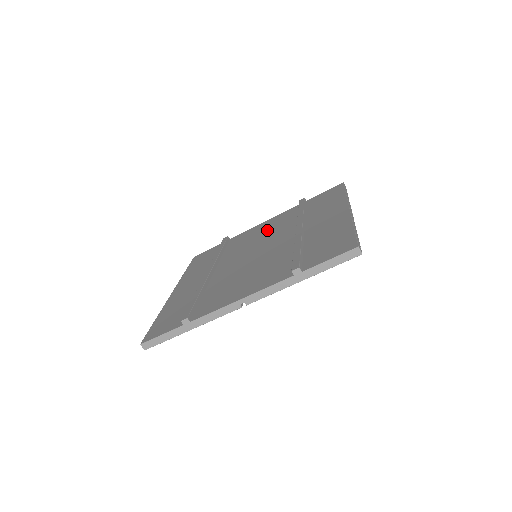
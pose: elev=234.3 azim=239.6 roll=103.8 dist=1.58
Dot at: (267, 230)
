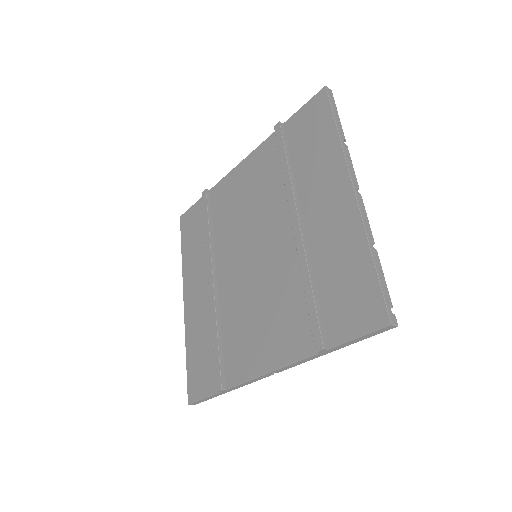
Dot at: (251, 194)
